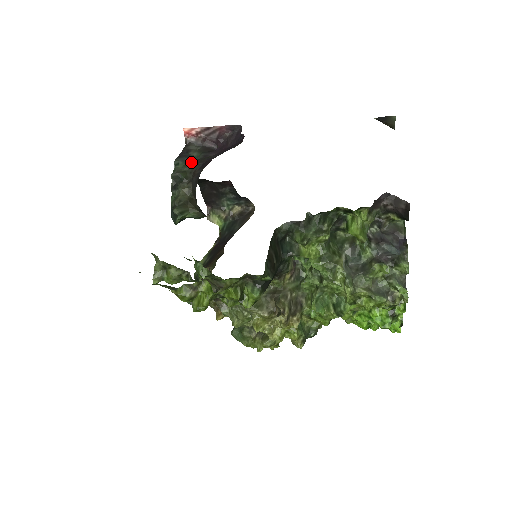
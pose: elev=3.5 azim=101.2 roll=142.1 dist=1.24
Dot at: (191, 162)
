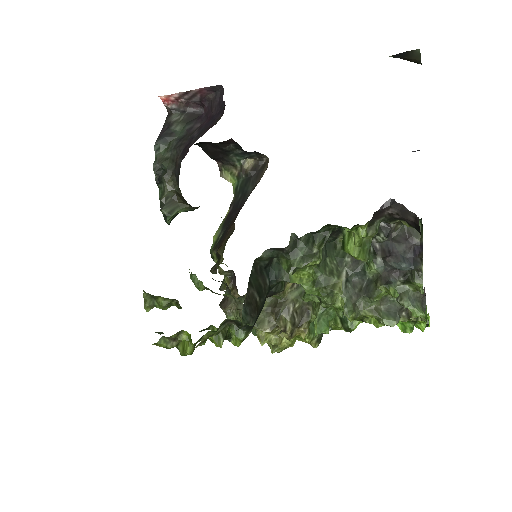
Dot at: (173, 143)
